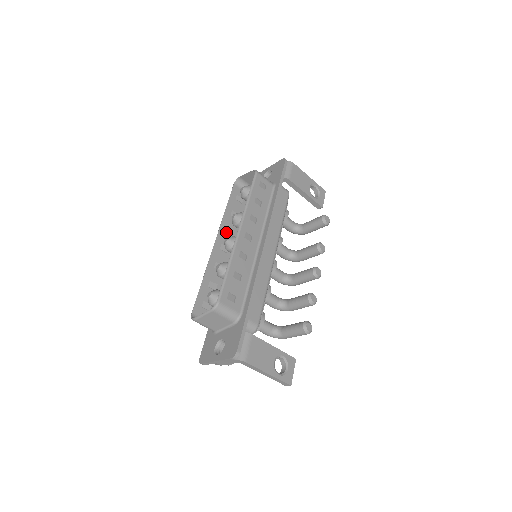
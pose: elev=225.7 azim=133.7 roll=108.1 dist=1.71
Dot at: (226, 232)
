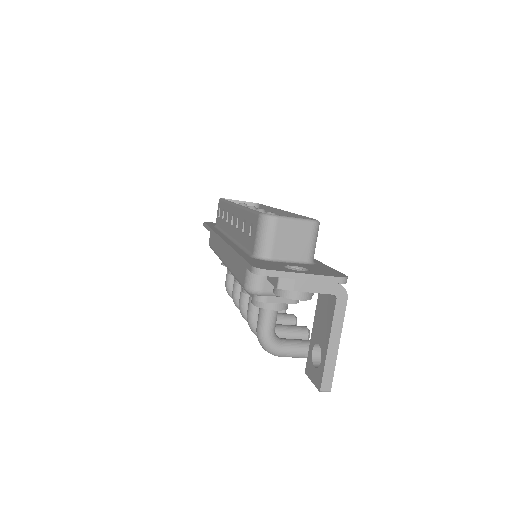
Dot at: occluded
